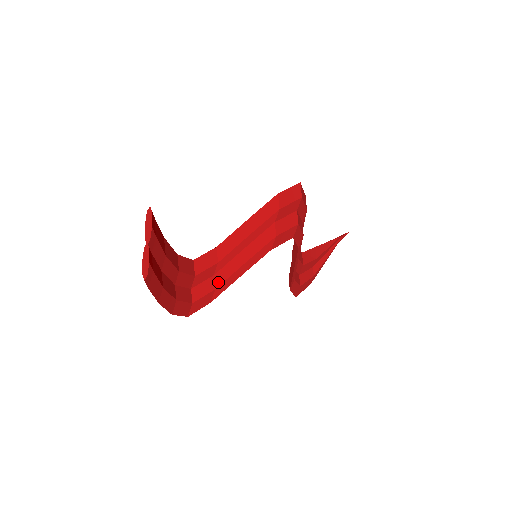
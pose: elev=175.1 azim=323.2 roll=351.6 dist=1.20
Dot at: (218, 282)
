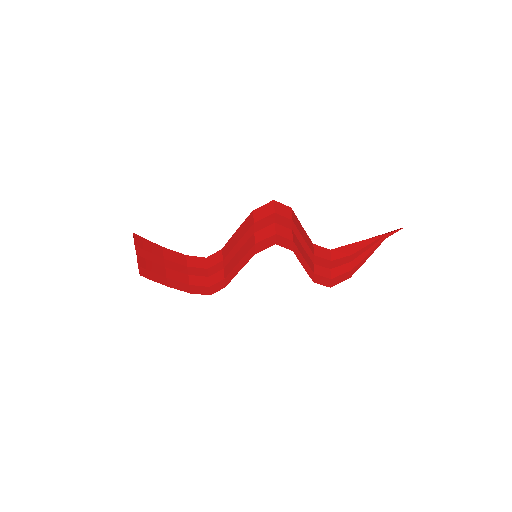
Dot at: (226, 274)
